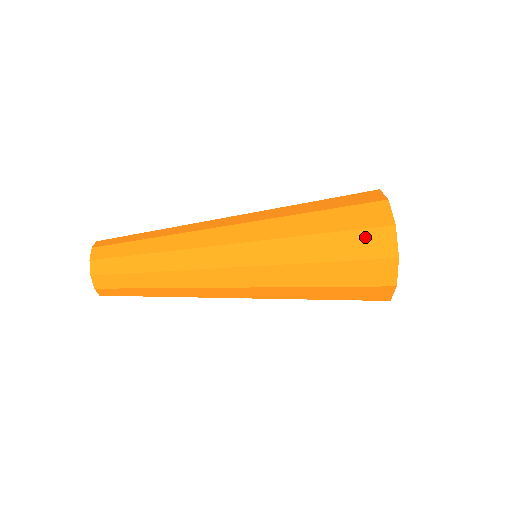
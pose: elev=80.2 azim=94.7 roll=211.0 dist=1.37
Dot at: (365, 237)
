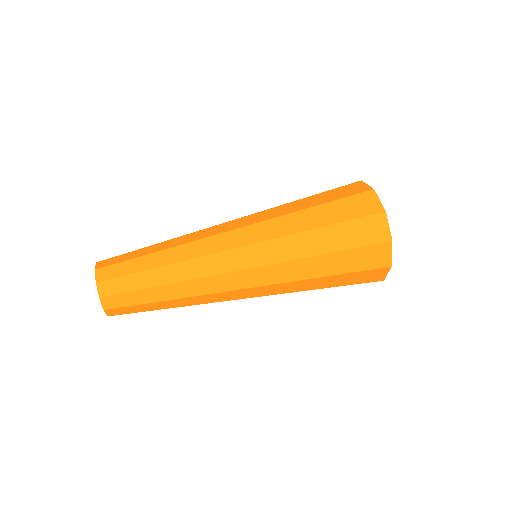
Dot at: occluded
